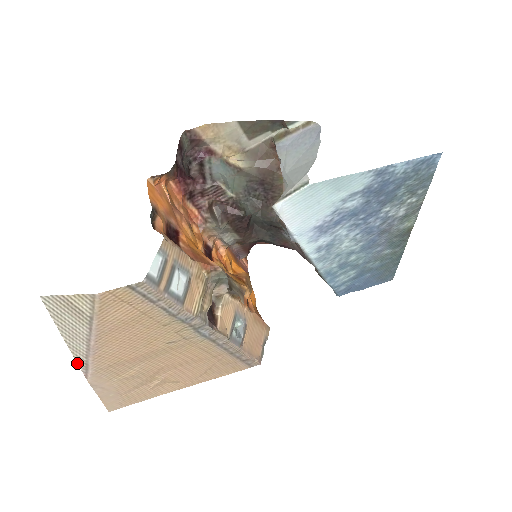
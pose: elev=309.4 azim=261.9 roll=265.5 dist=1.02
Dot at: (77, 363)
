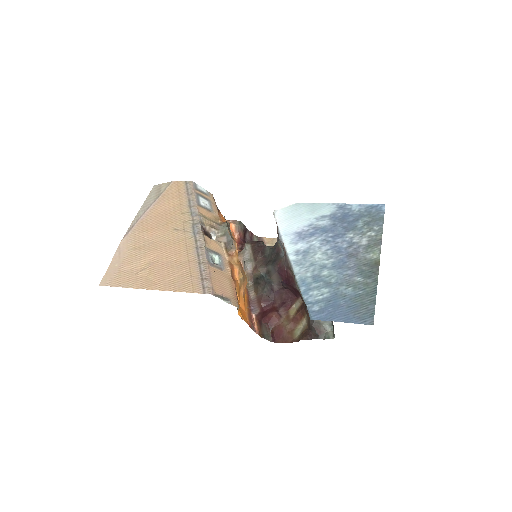
Dot at: (130, 226)
